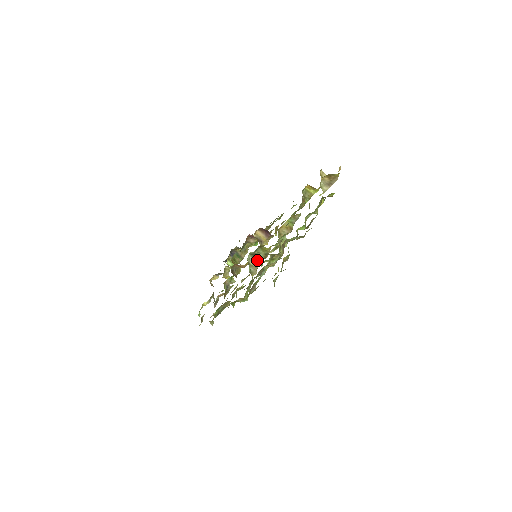
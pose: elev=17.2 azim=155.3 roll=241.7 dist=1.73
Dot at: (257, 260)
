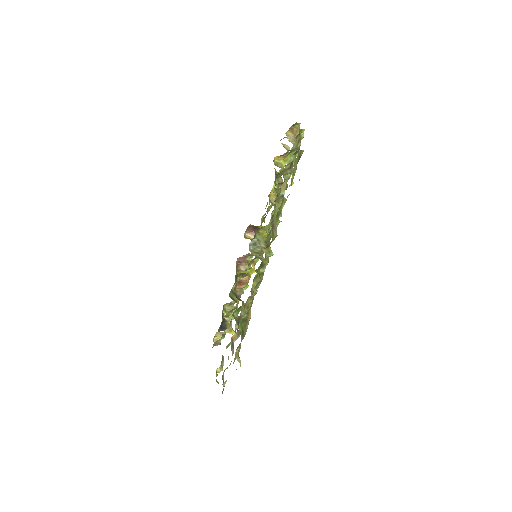
Dot at: (260, 249)
